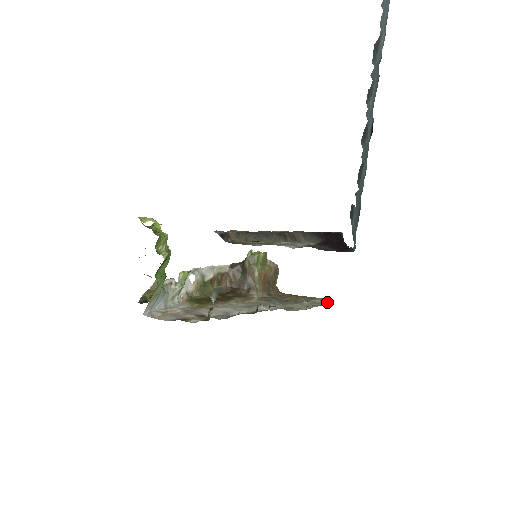
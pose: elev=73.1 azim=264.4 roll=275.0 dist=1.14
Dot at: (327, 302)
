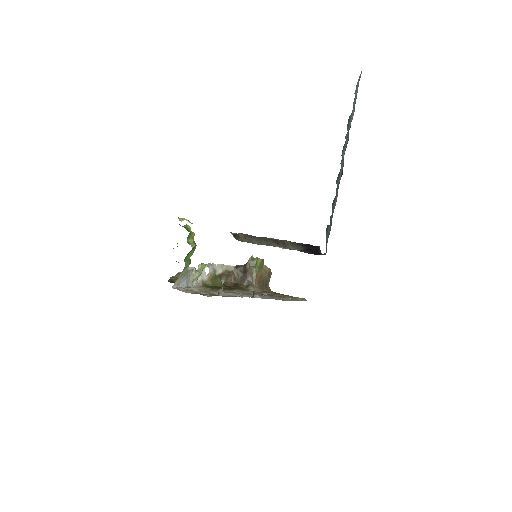
Dot at: (306, 300)
